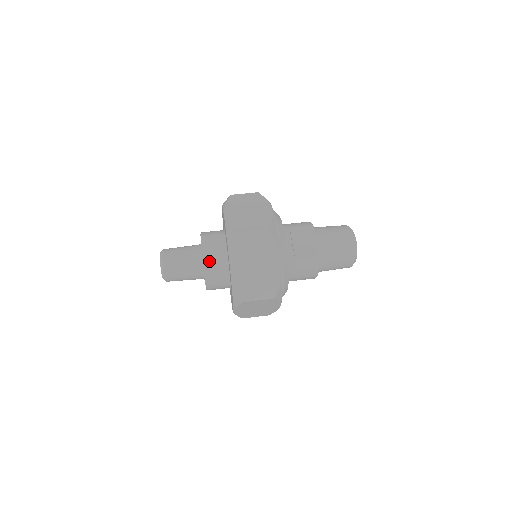
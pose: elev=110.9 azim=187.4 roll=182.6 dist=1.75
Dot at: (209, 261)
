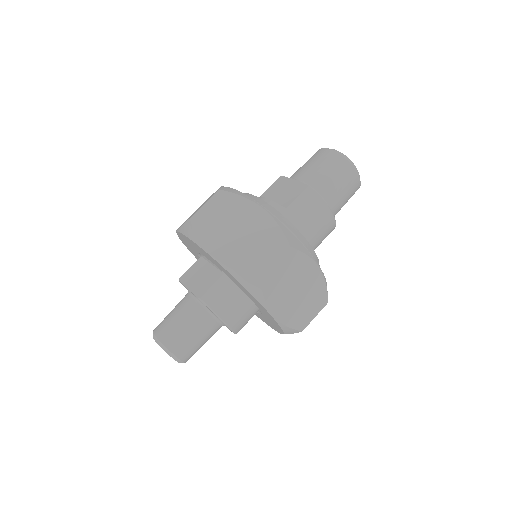
Dot at: (200, 288)
